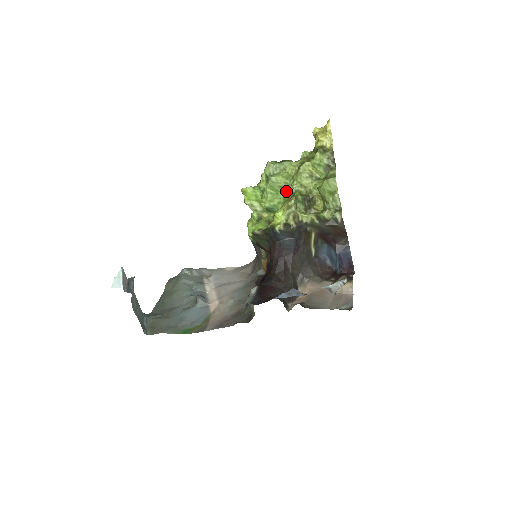
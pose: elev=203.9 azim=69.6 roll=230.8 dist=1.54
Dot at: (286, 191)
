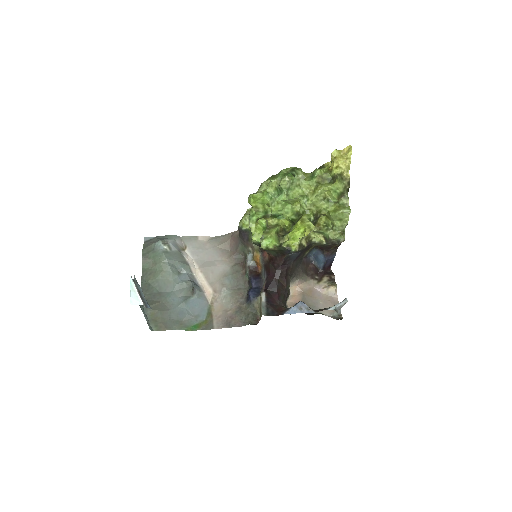
Dot at: (296, 204)
